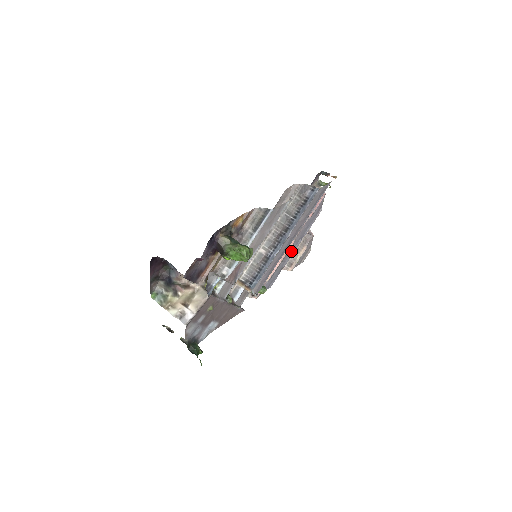
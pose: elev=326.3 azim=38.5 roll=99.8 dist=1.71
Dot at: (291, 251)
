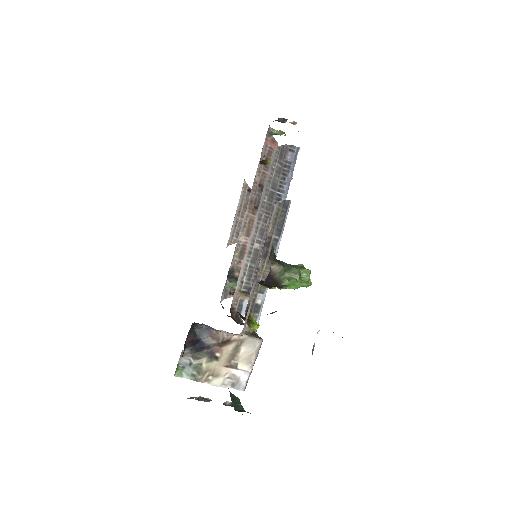
Dot at: occluded
